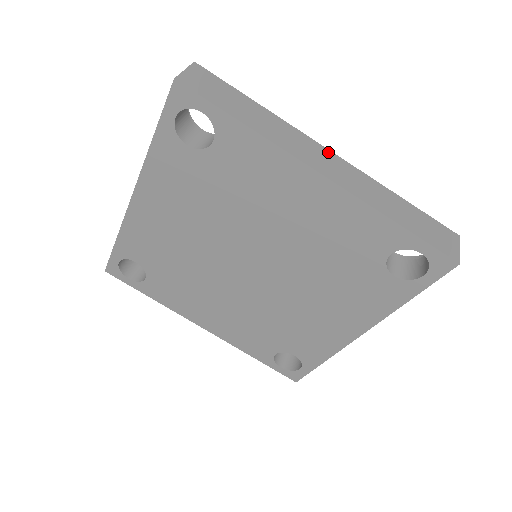
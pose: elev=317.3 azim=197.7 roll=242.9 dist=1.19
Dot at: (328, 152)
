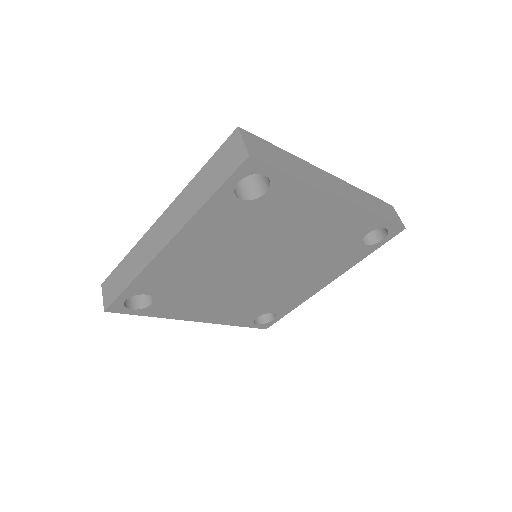
Dot at: (329, 175)
